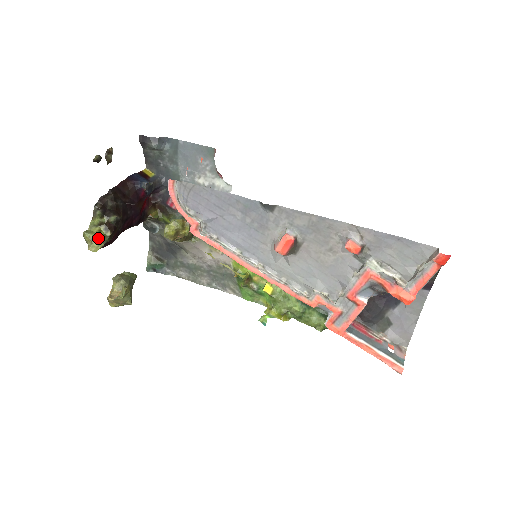
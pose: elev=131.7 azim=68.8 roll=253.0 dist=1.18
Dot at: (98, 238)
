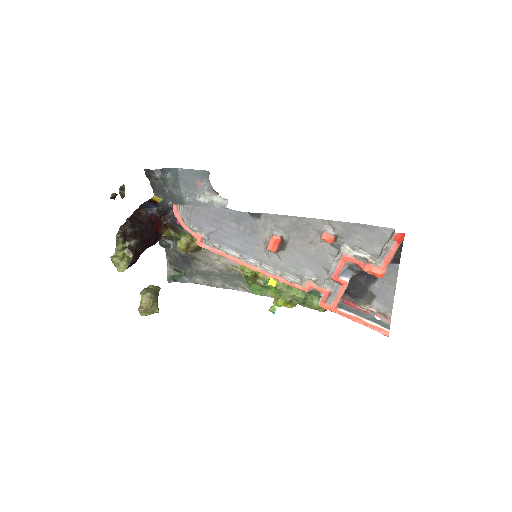
Dot at: (123, 260)
